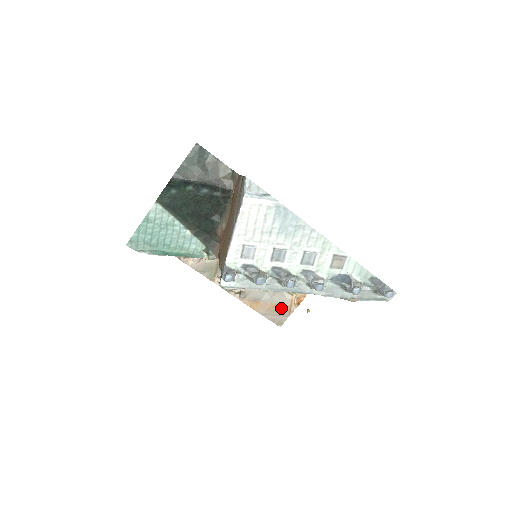
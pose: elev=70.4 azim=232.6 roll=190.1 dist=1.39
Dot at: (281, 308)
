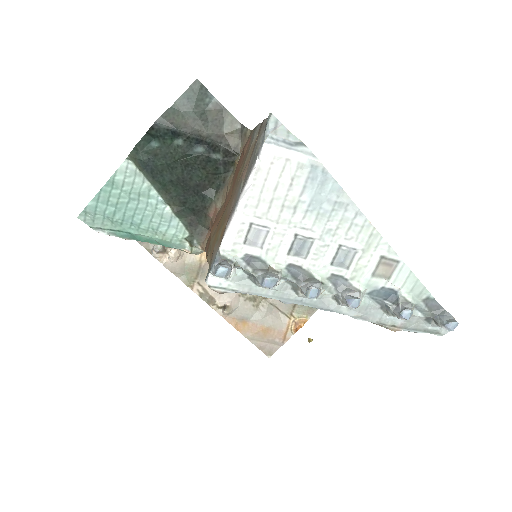
Dot at: (274, 333)
